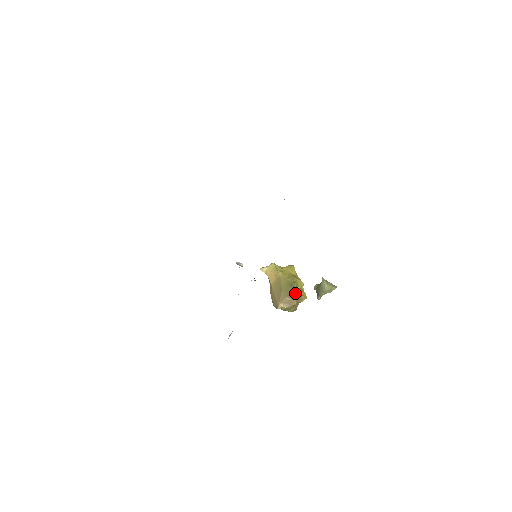
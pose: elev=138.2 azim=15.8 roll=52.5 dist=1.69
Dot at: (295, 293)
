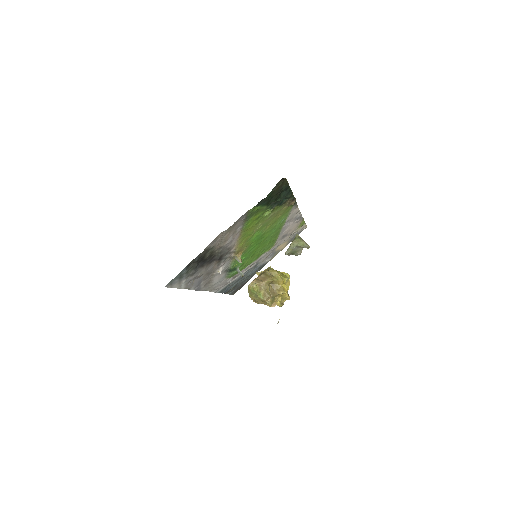
Dot at: (272, 271)
